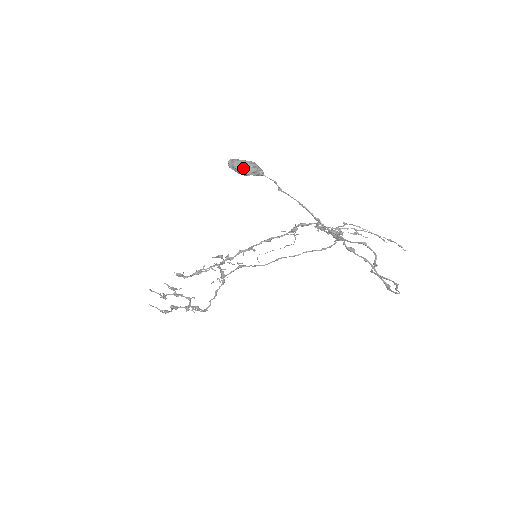
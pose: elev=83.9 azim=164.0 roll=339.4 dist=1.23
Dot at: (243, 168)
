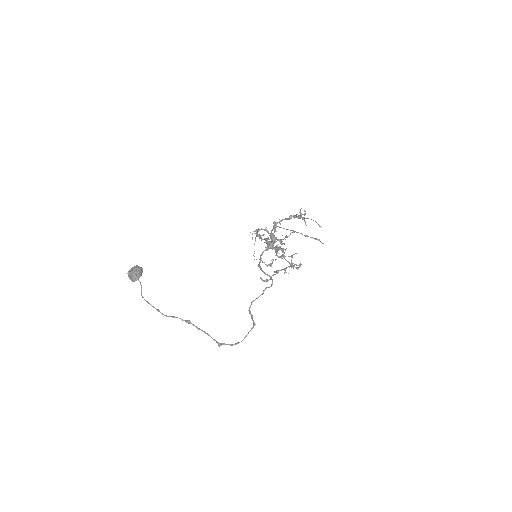
Dot at: occluded
